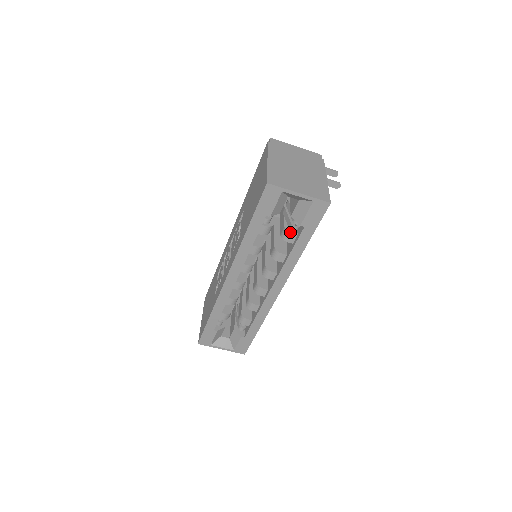
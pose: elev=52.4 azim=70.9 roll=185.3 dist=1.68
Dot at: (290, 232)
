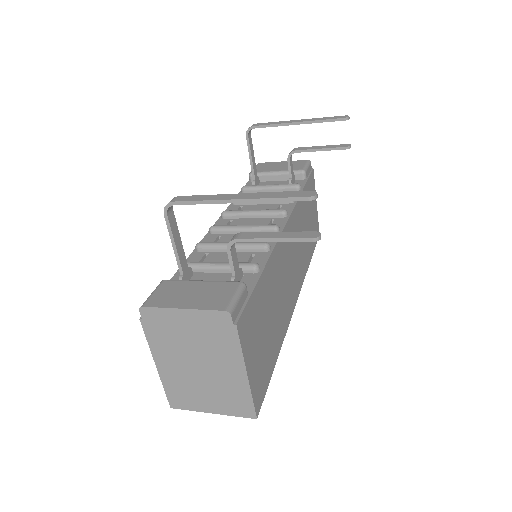
Dot at: occluded
